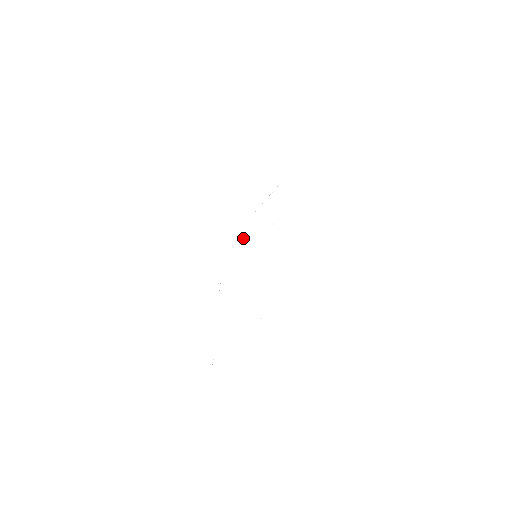
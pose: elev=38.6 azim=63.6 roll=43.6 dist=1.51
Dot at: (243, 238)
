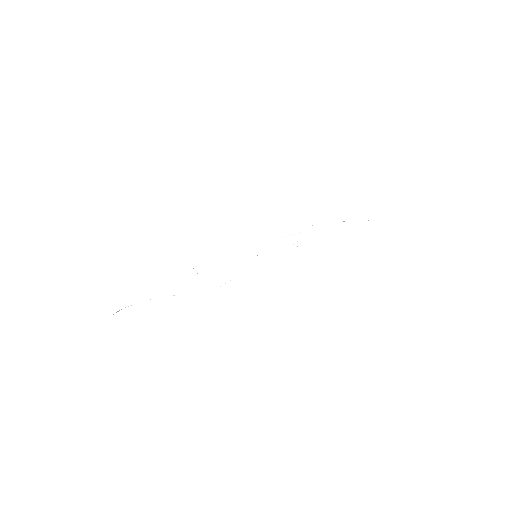
Dot at: occluded
